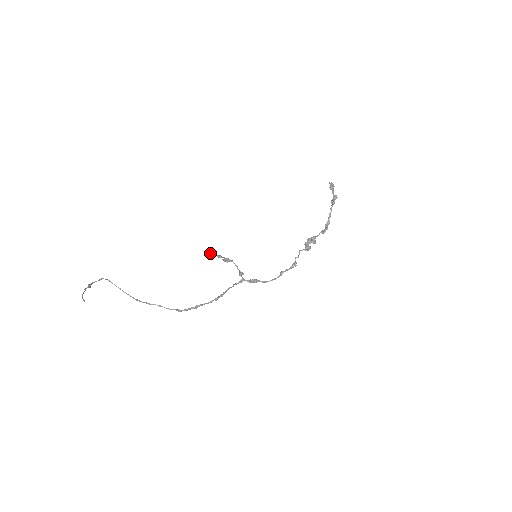
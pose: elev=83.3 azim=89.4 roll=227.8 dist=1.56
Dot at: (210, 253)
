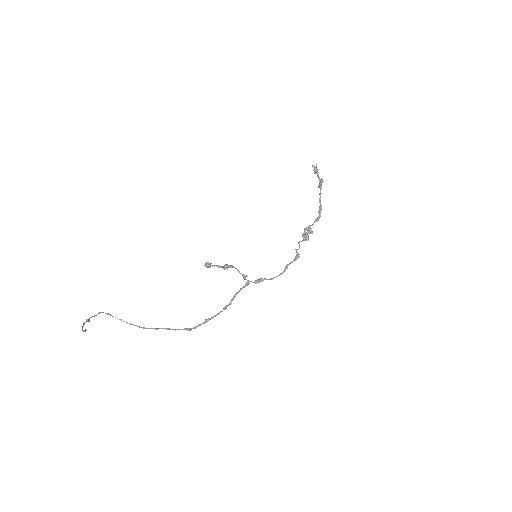
Dot at: (208, 265)
